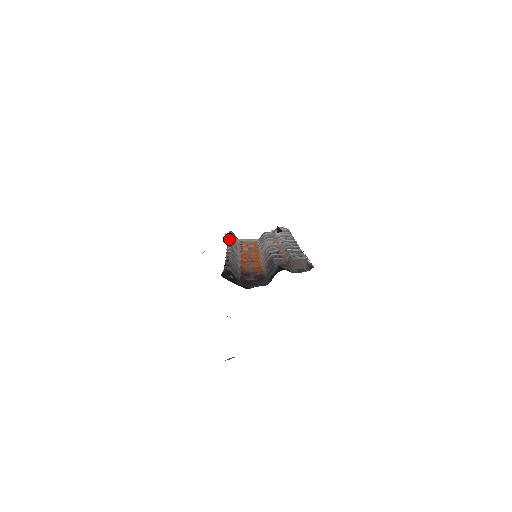
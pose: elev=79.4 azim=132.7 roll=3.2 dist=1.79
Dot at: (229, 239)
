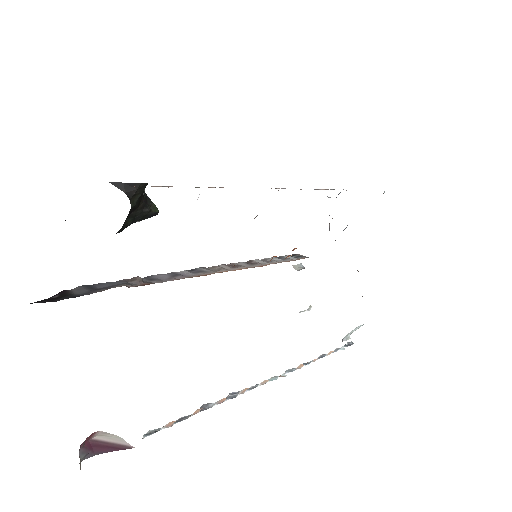
Dot at: occluded
